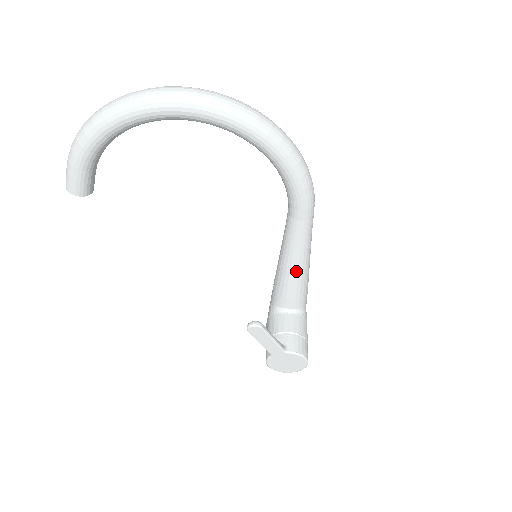
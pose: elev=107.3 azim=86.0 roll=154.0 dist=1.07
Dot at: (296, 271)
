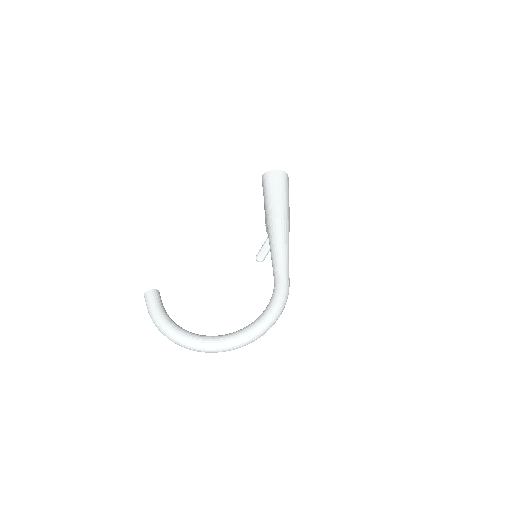
Dot at: occluded
